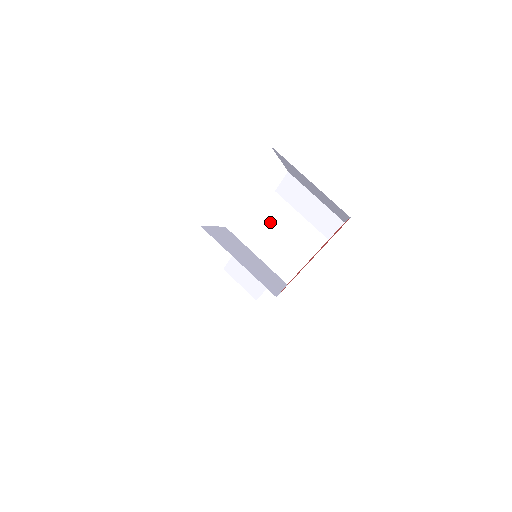
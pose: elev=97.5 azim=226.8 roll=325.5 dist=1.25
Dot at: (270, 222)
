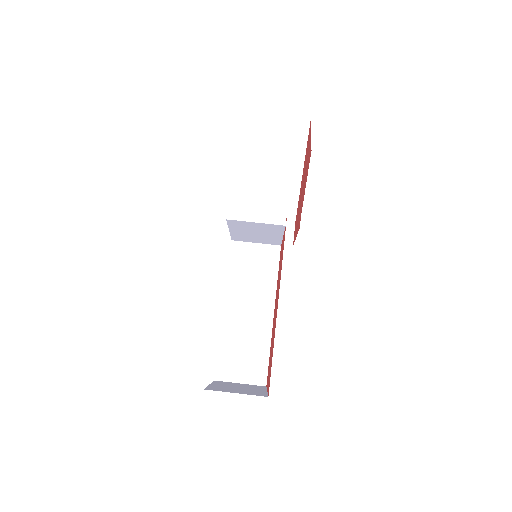
Dot at: (248, 234)
